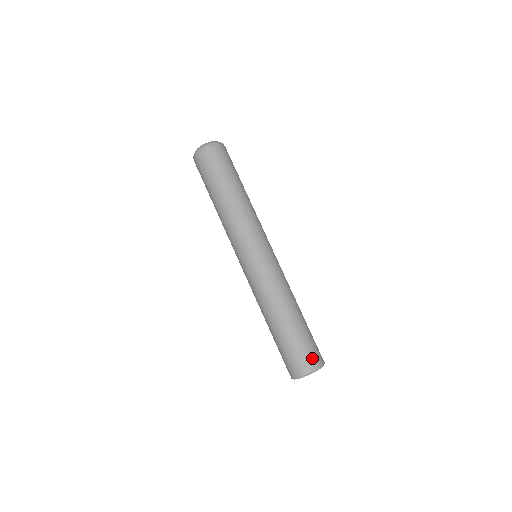
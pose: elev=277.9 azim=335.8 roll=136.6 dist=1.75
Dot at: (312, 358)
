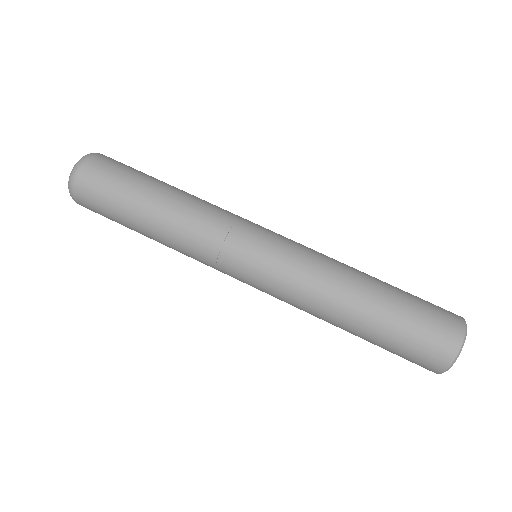
Dot at: (446, 322)
